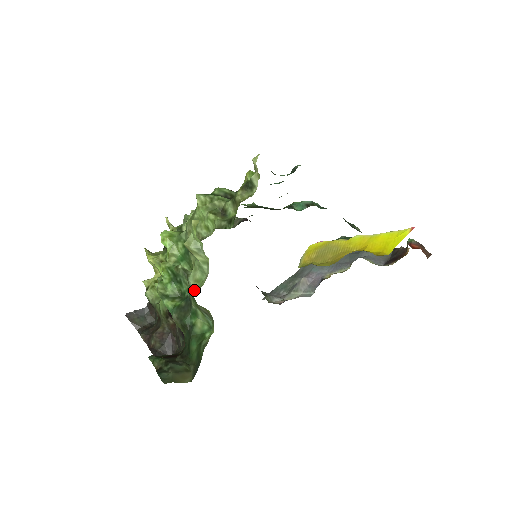
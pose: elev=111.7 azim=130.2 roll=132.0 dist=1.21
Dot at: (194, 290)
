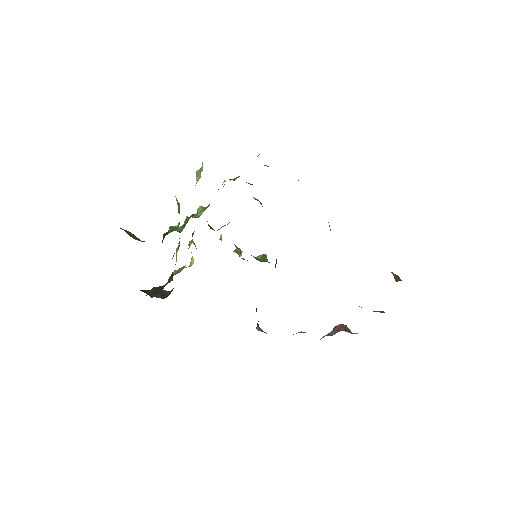
Dot at: occluded
